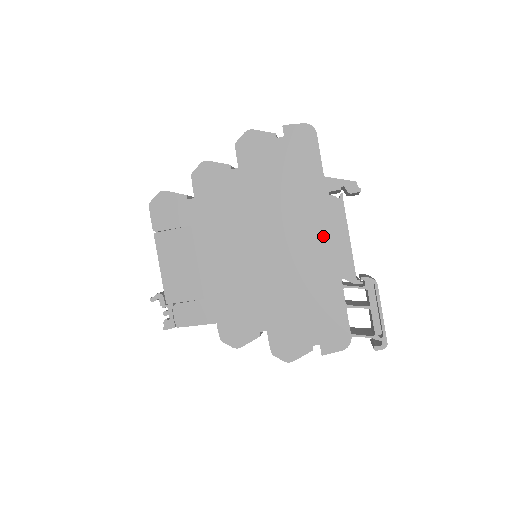
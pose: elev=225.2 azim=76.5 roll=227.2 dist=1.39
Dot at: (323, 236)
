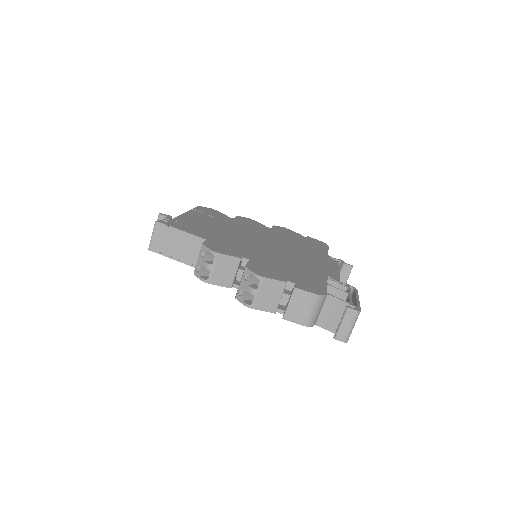
Dot at: (319, 262)
